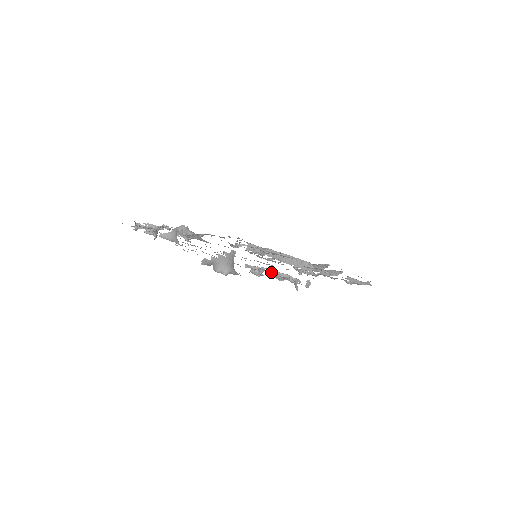
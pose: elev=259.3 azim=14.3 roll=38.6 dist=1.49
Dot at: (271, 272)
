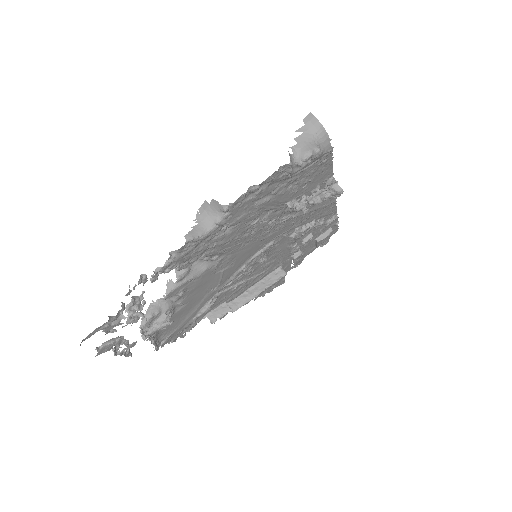
Dot at: (312, 192)
